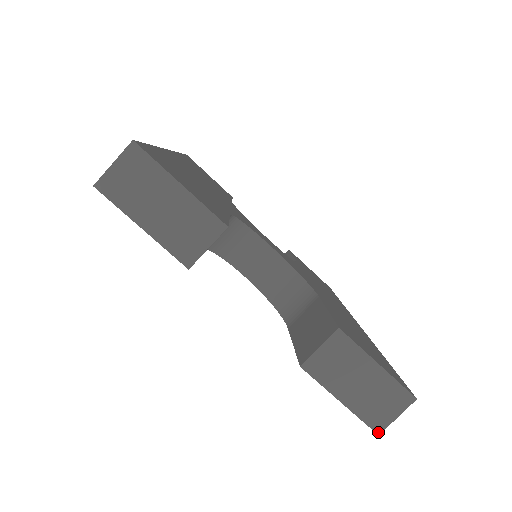
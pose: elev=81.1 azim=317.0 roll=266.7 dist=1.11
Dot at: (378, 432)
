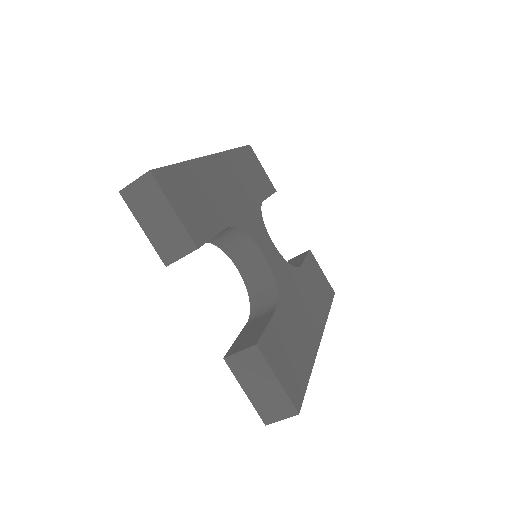
Dot at: (266, 423)
